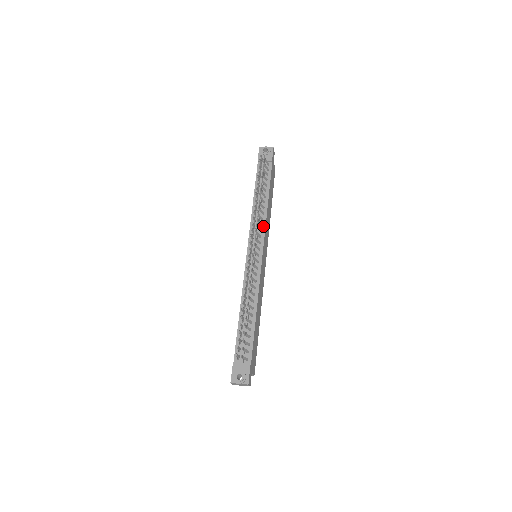
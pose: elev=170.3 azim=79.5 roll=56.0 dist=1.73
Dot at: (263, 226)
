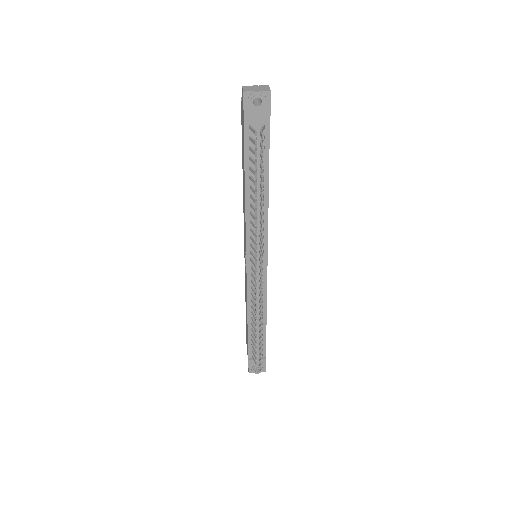
Dot at: (265, 229)
